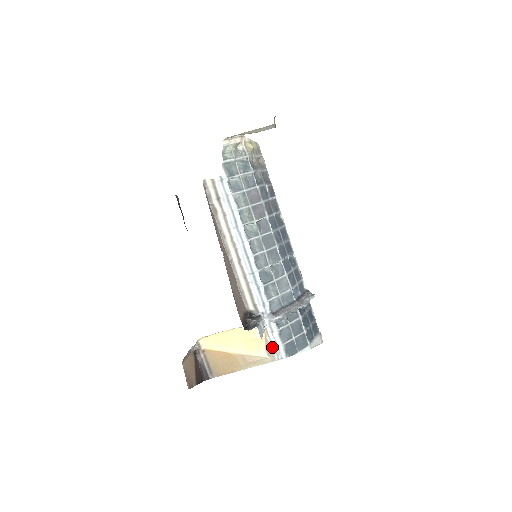
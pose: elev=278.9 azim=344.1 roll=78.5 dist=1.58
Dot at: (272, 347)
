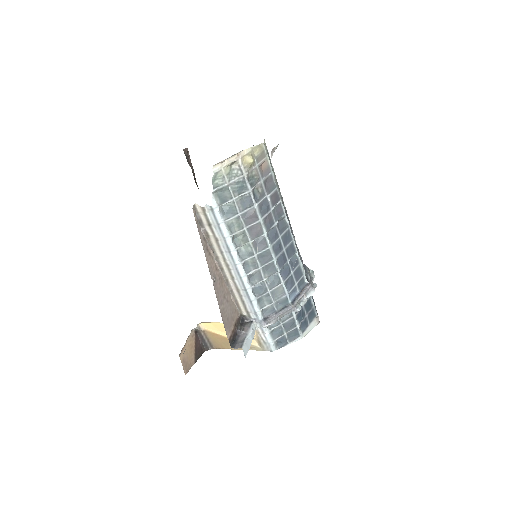
Dot at: (263, 342)
